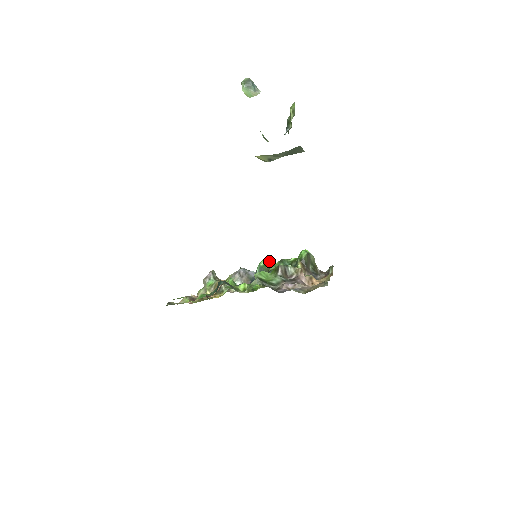
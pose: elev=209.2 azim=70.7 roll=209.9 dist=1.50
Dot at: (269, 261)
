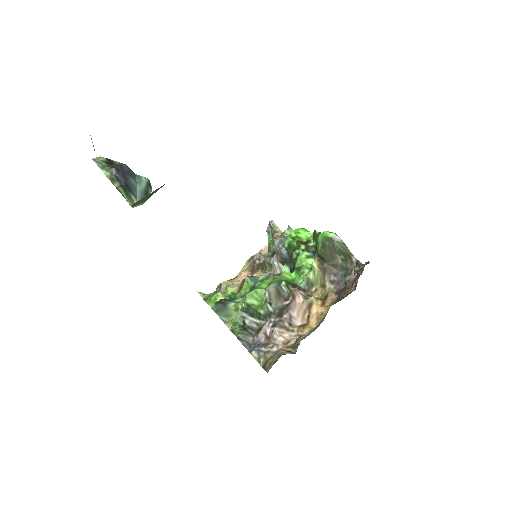
Dot at: (294, 239)
